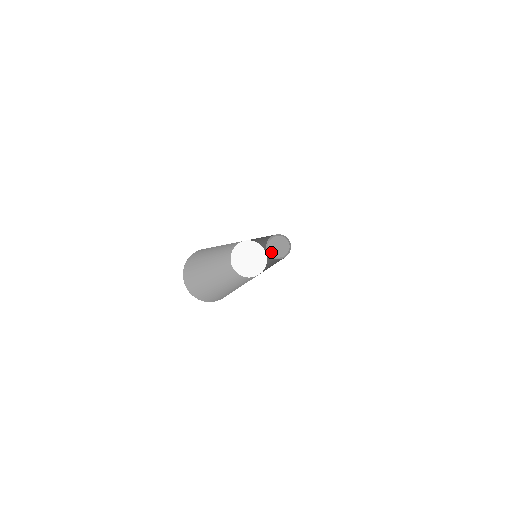
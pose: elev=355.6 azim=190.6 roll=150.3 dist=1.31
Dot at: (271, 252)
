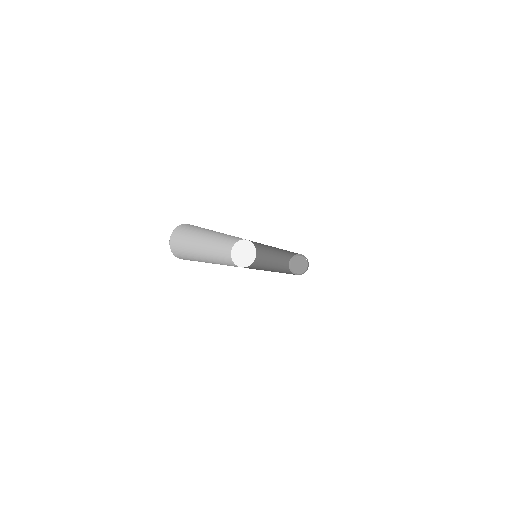
Dot at: (292, 269)
